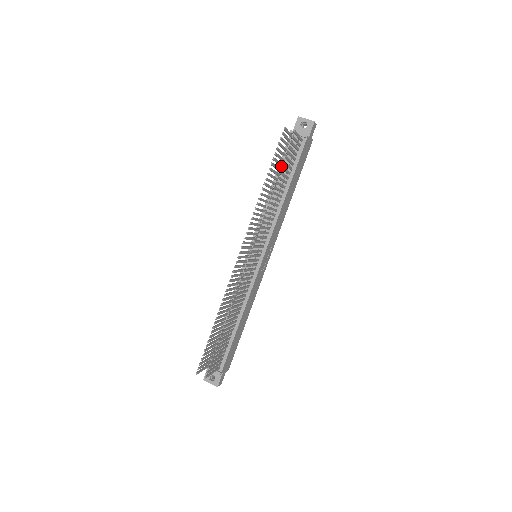
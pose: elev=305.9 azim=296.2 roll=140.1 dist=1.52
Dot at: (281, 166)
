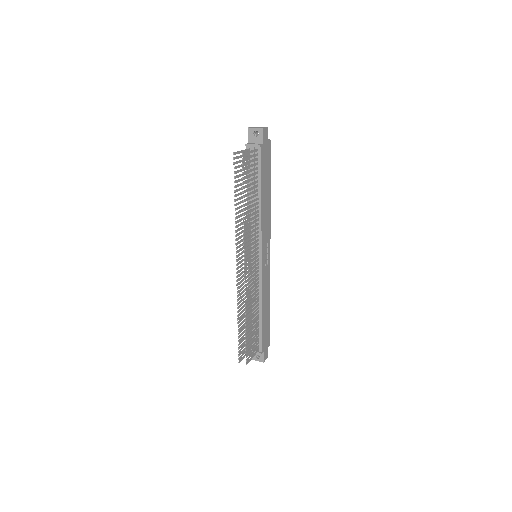
Dot at: (242, 187)
